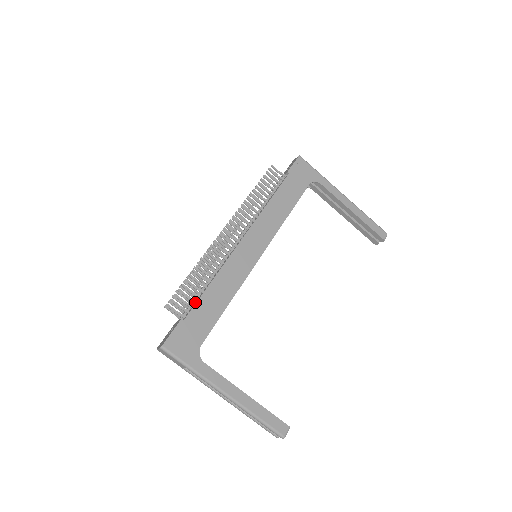
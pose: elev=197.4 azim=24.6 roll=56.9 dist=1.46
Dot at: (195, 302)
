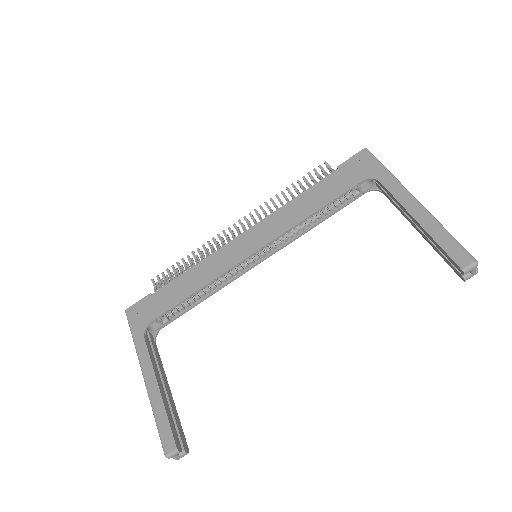
Dot at: (171, 283)
